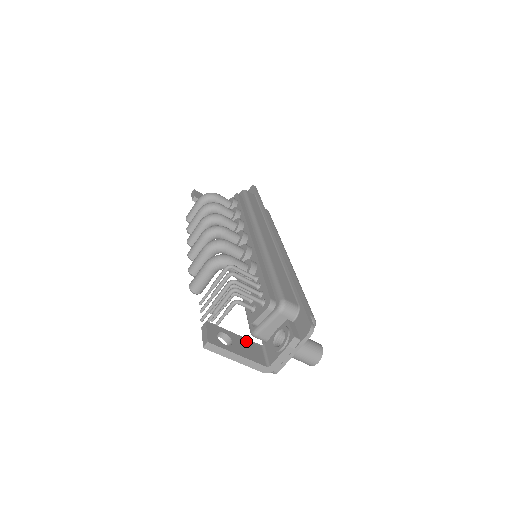
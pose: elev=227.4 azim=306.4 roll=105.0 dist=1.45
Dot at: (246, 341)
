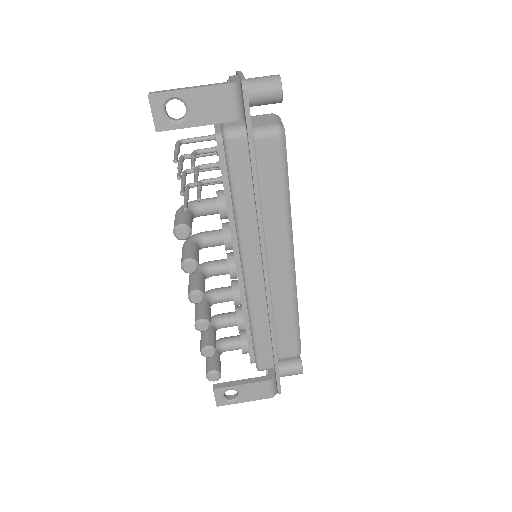
Dot at: (209, 117)
